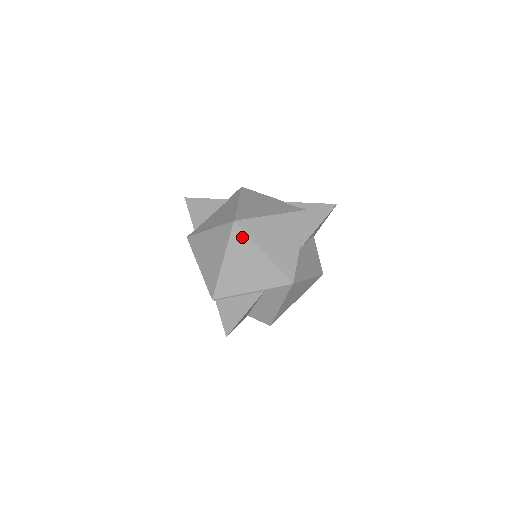
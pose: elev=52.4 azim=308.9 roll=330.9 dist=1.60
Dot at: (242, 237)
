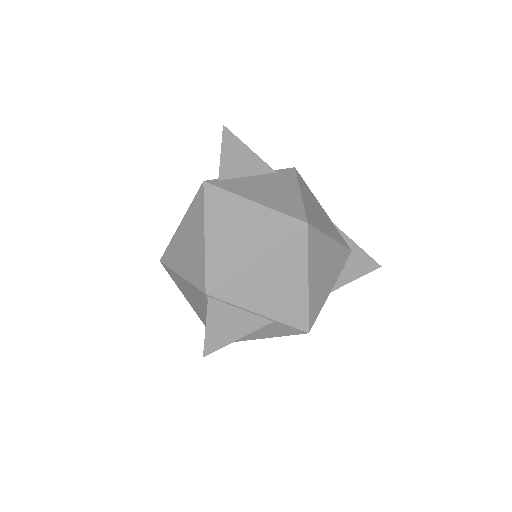
Dot at: (301, 248)
